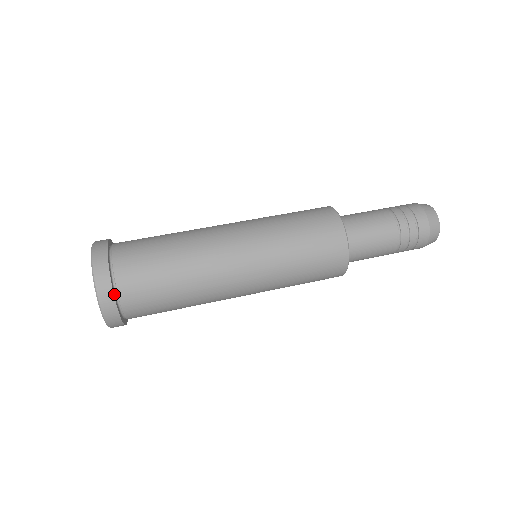
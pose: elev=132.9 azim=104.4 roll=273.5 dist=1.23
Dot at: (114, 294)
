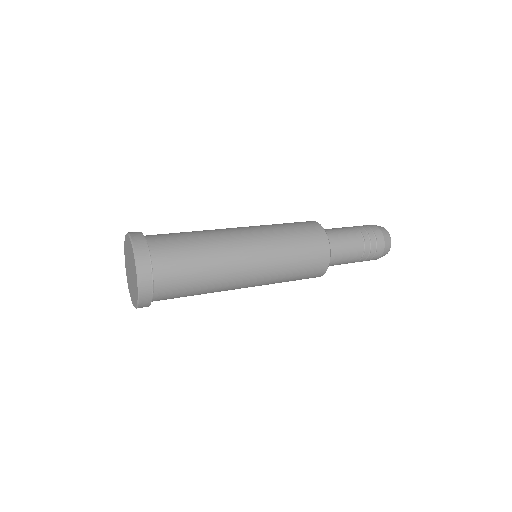
Dot at: (145, 242)
